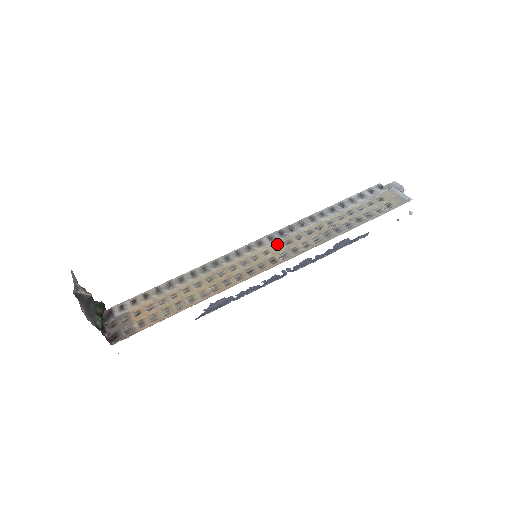
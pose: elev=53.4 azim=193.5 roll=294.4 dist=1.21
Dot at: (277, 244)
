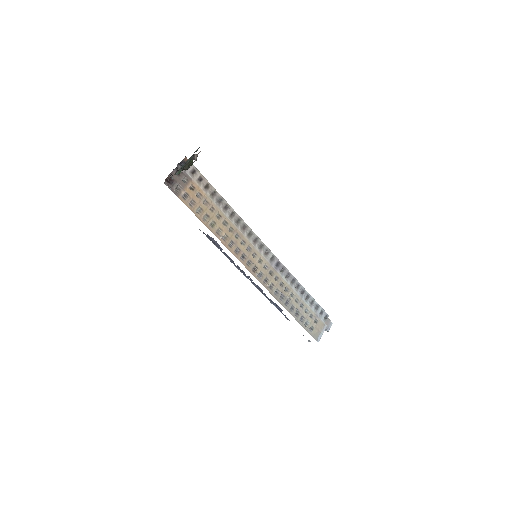
Dot at: (269, 266)
